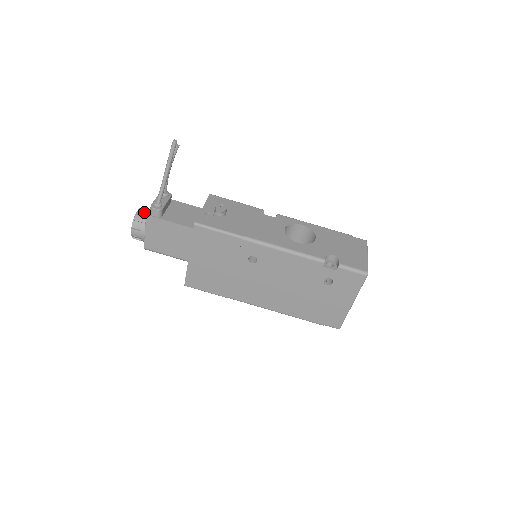
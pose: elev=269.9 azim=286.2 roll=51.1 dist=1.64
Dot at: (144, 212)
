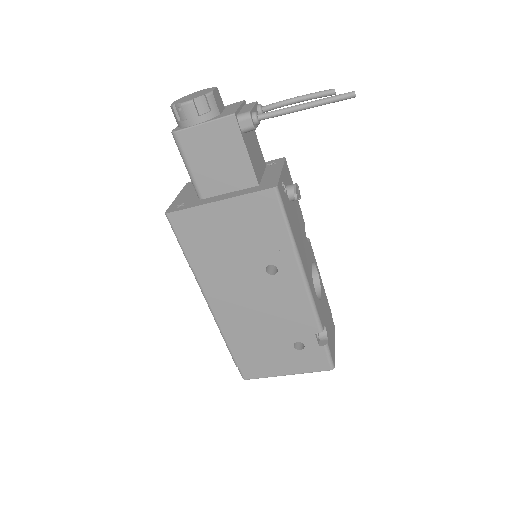
Dot at: (219, 98)
